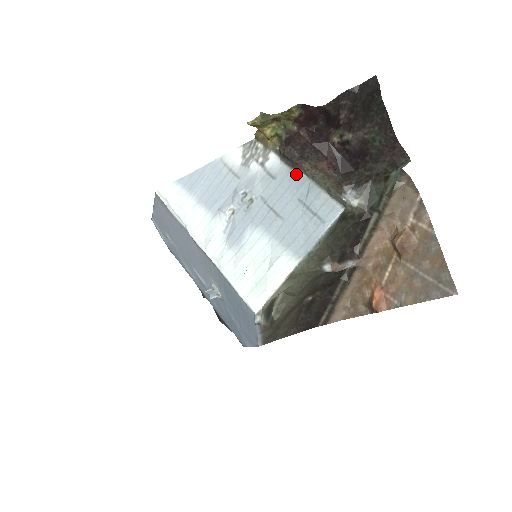
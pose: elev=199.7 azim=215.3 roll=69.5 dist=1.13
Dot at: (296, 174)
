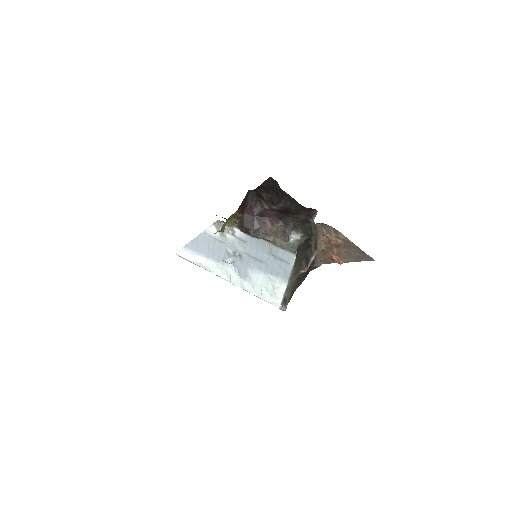
Dot at: (257, 239)
